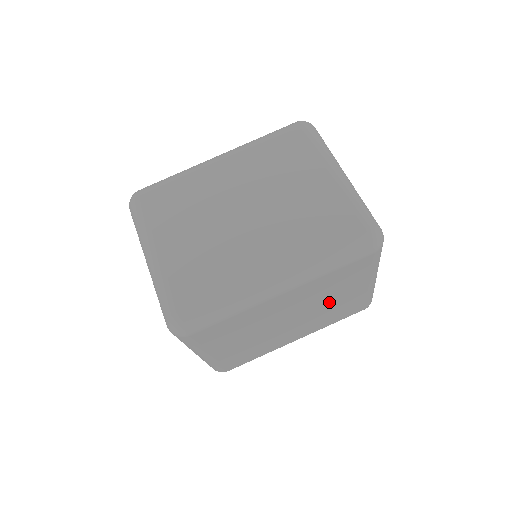
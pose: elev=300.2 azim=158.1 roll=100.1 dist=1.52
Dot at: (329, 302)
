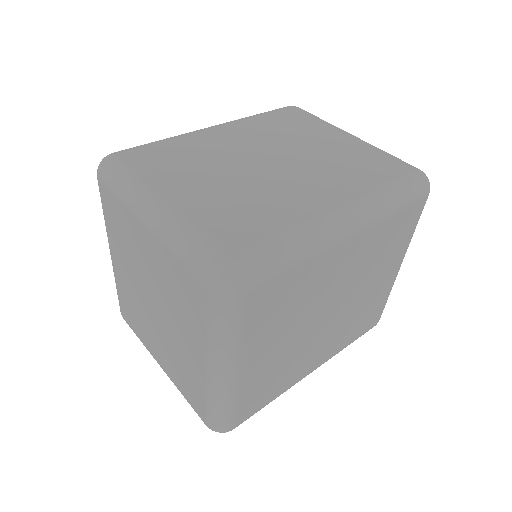
Dot at: (366, 288)
